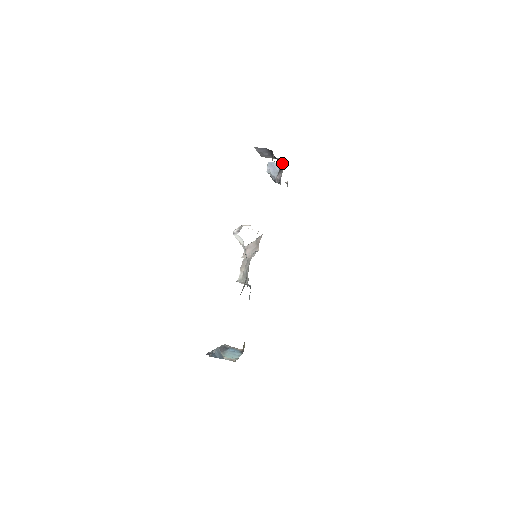
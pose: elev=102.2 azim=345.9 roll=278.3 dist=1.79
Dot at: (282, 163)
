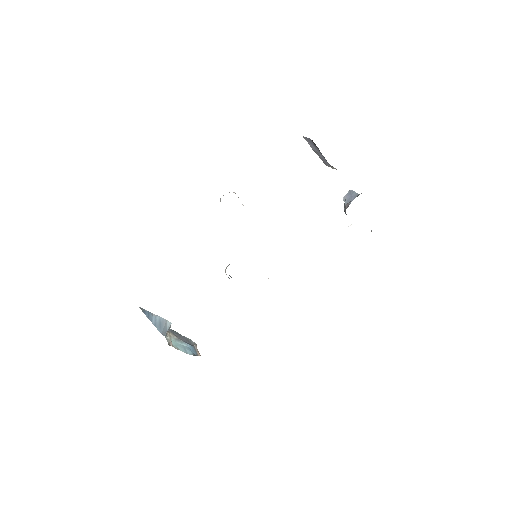
Dot at: occluded
